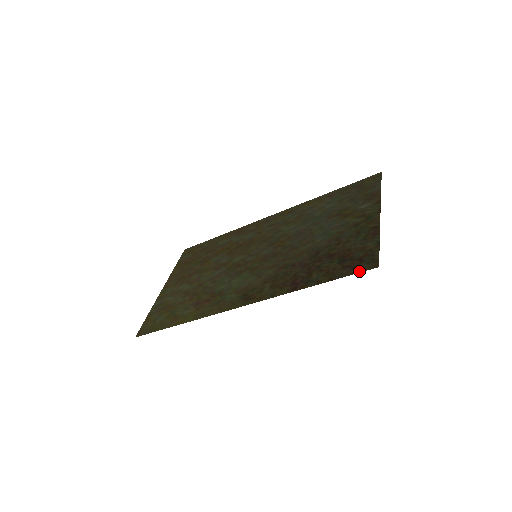
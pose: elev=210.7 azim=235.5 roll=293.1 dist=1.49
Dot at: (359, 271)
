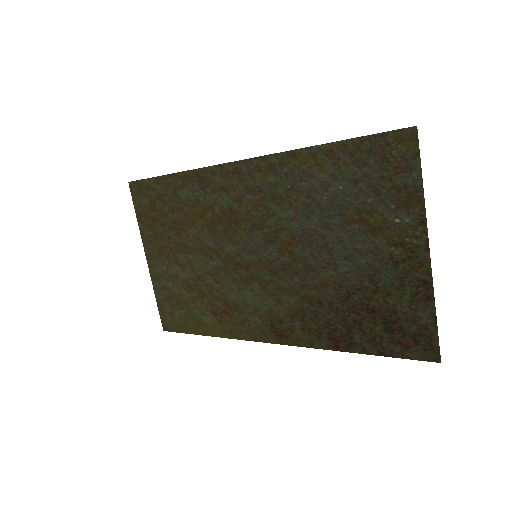
Dot at: (416, 358)
